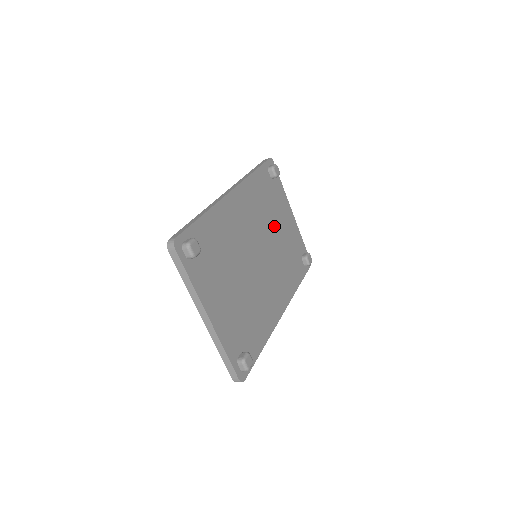
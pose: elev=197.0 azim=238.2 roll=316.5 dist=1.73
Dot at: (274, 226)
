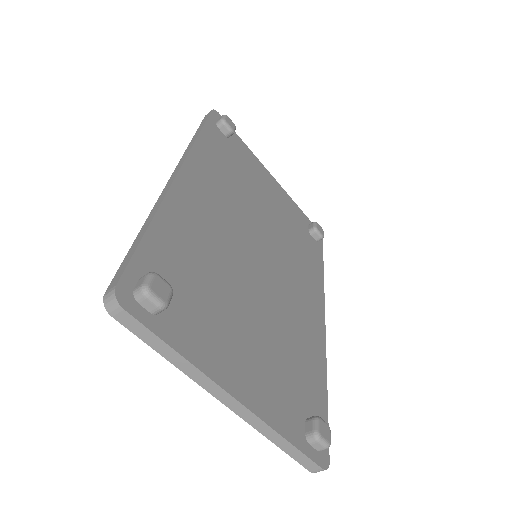
Dot at: (259, 203)
